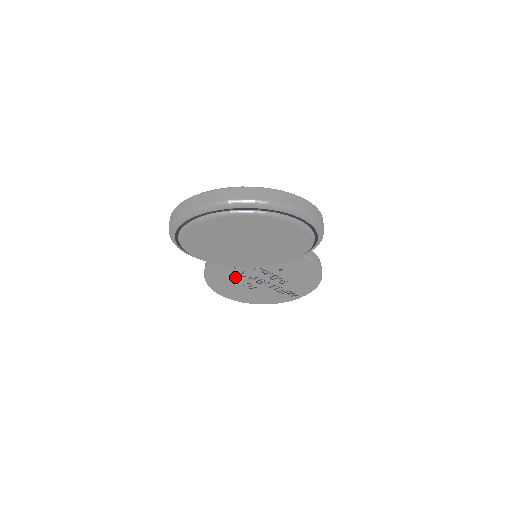
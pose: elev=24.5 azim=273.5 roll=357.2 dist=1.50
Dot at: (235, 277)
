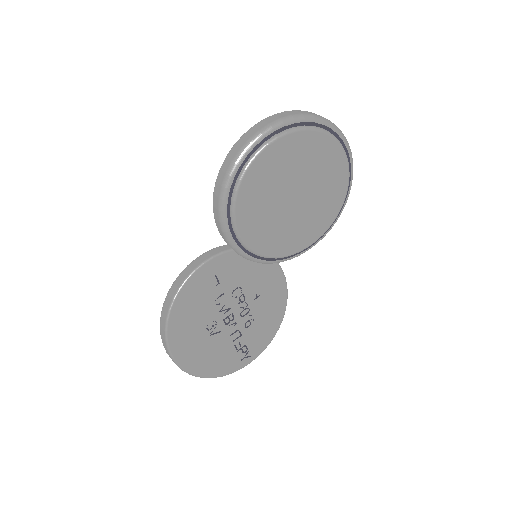
Dot at: (207, 305)
